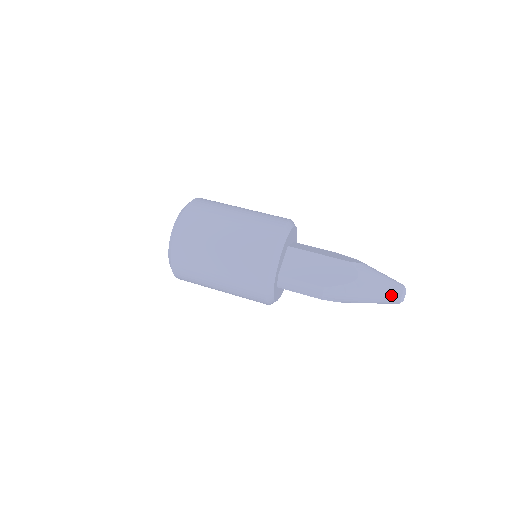
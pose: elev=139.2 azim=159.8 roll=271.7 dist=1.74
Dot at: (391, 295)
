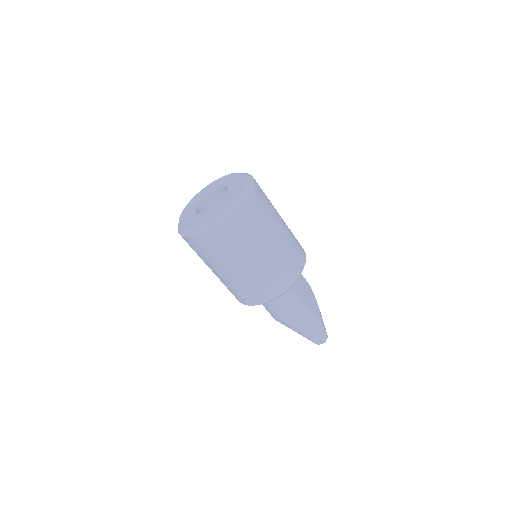
Dot at: (316, 342)
